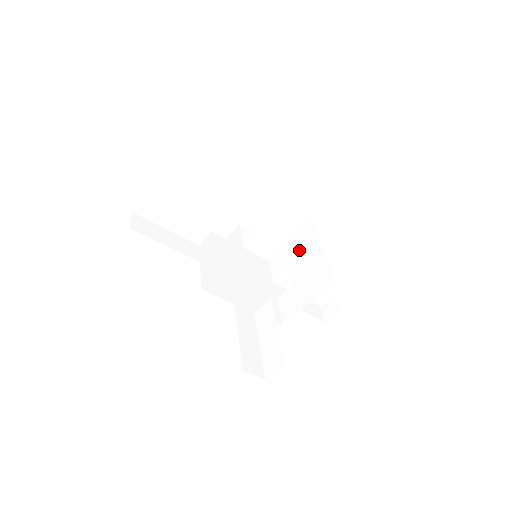
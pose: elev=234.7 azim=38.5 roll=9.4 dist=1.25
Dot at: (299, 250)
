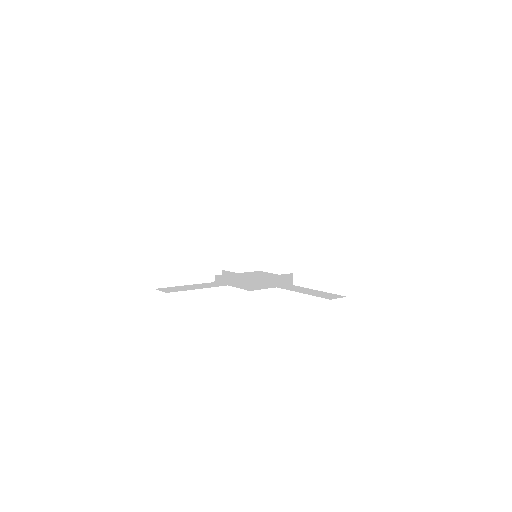
Dot at: occluded
